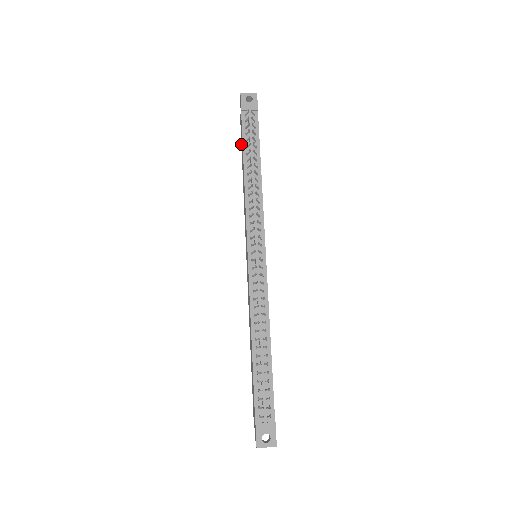
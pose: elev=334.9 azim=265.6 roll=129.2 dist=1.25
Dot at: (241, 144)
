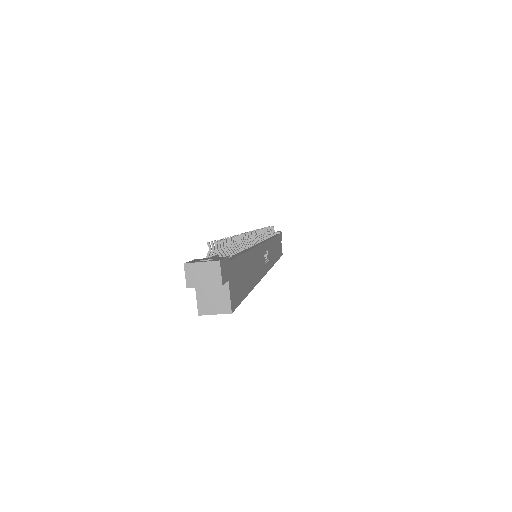
Dot at: occluded
